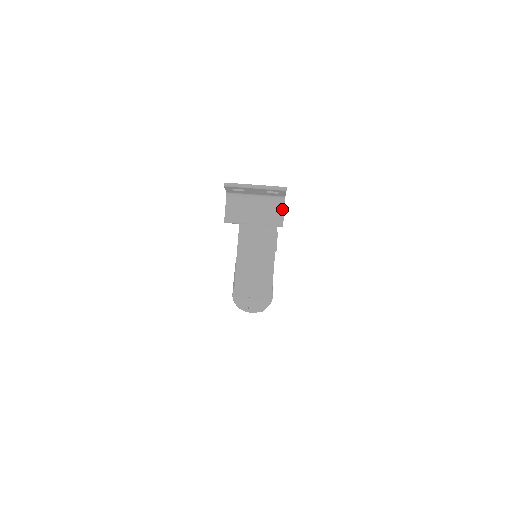
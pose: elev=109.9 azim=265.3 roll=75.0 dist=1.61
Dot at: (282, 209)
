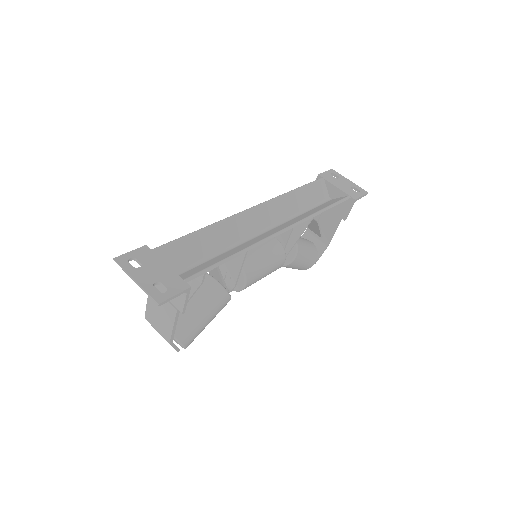
Dot at: (183, 299)
